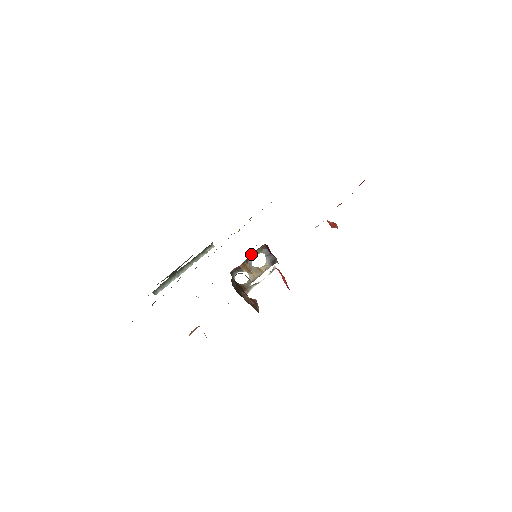
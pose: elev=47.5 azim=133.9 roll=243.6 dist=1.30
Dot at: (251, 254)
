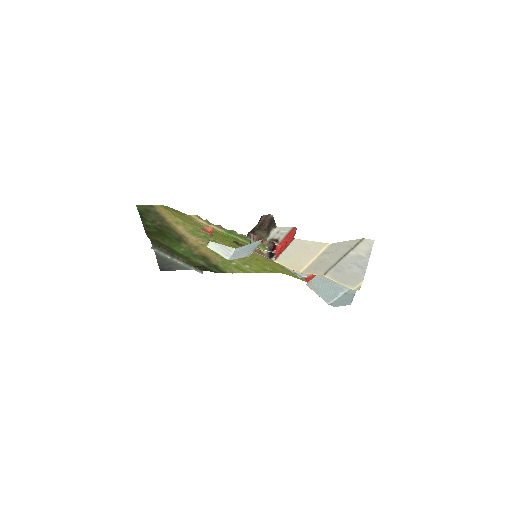
Dot at: (264, 241)
